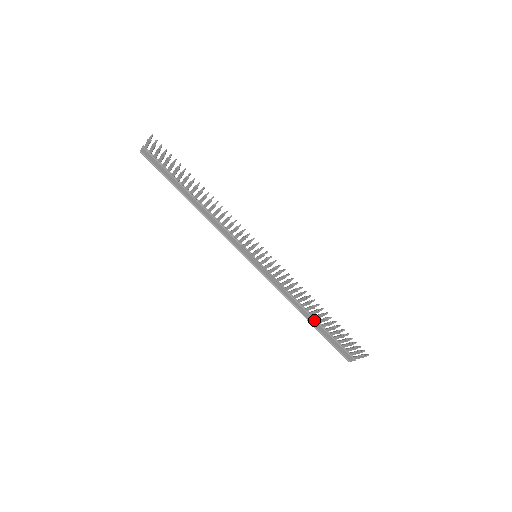
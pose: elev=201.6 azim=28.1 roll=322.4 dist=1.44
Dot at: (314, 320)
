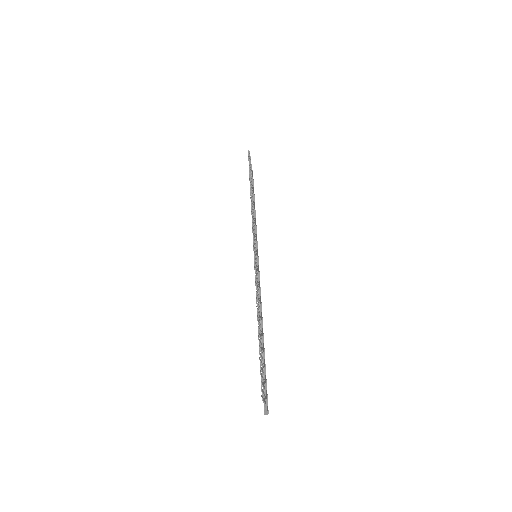
Dot at: occluded
